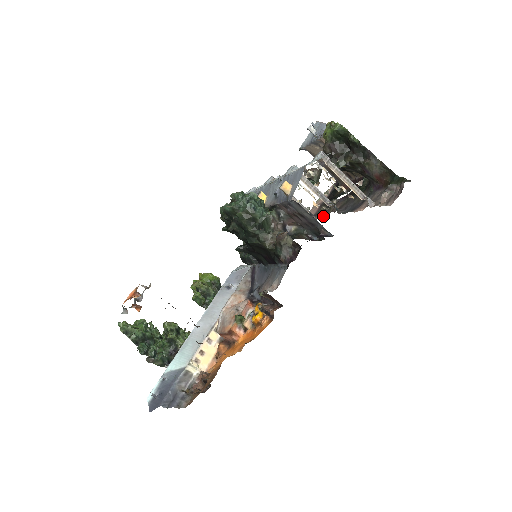
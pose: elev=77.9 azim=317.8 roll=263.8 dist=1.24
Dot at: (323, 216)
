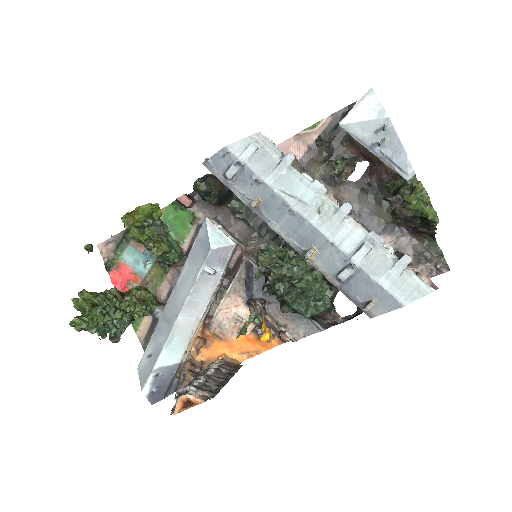
Dot at: occluded
